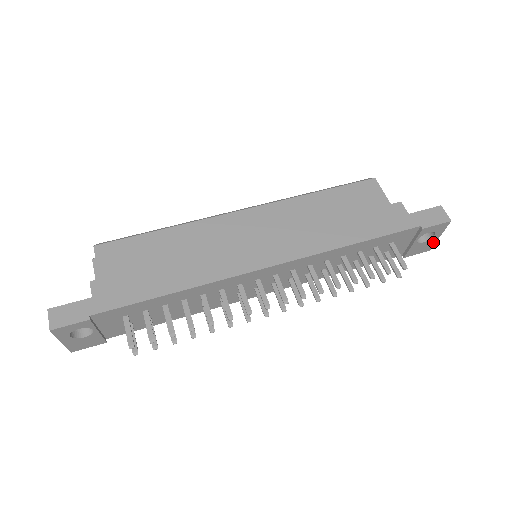
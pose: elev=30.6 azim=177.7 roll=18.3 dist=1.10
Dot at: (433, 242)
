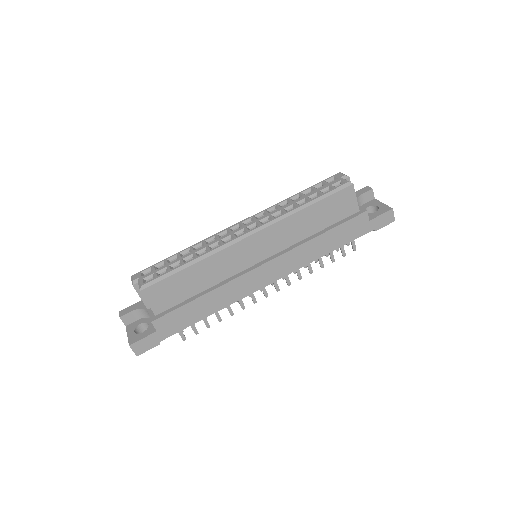
Dot at: occluded
